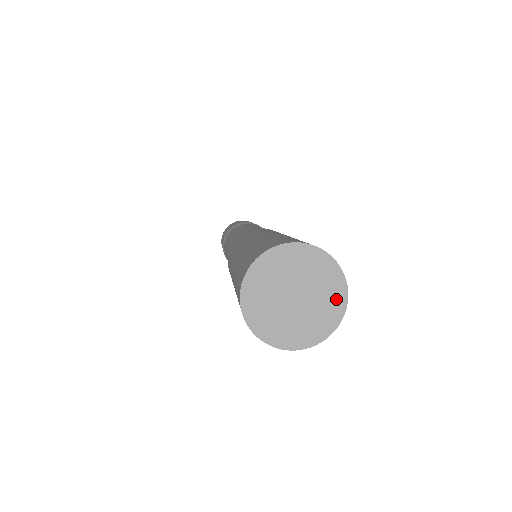
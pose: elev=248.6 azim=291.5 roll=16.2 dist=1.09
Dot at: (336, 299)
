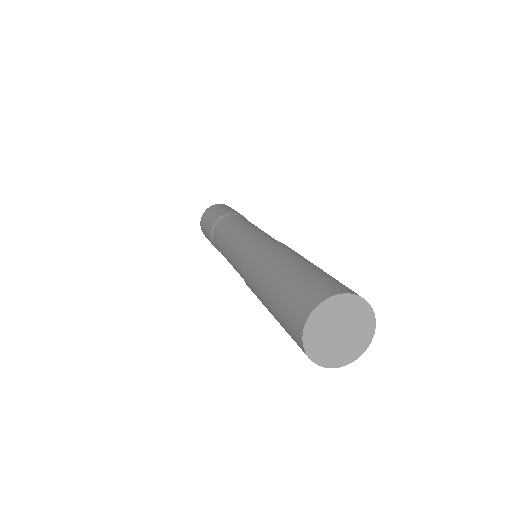
Dot at: (352, 354)
